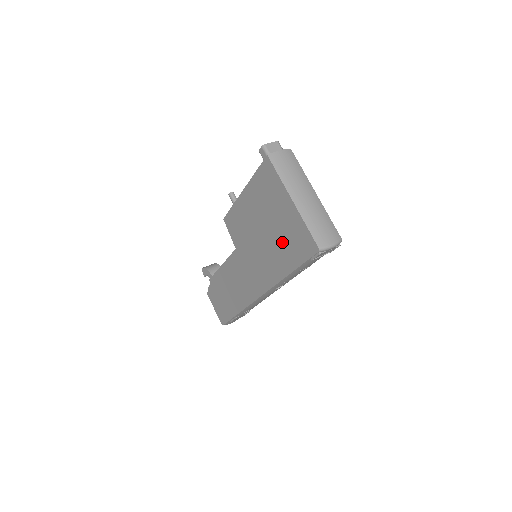
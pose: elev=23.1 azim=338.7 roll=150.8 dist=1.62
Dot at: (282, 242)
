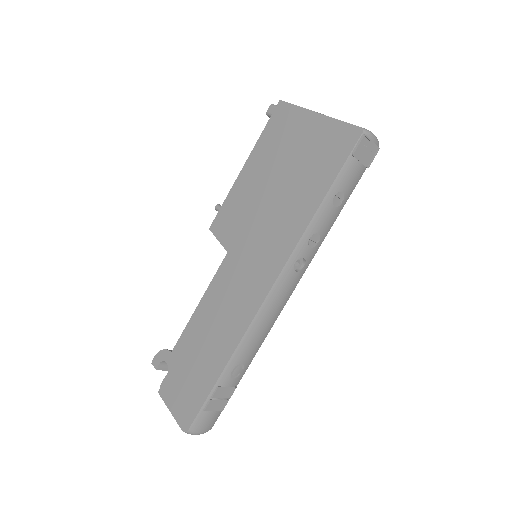
Dot at: (306, 171)
